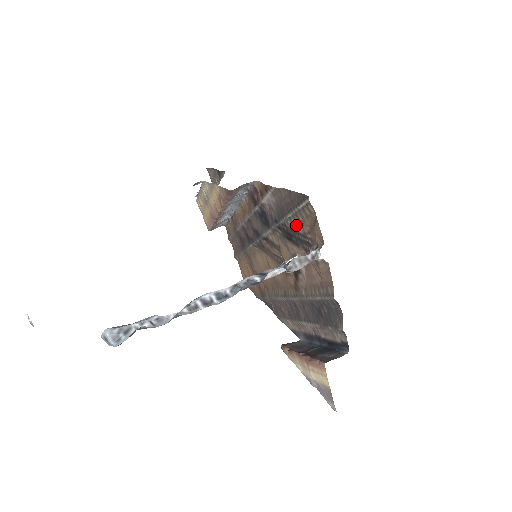
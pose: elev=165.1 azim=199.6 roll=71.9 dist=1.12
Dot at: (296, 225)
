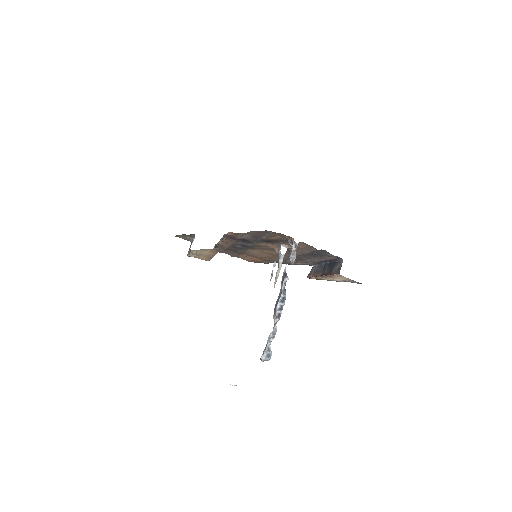
Dot at: (271, 238)
